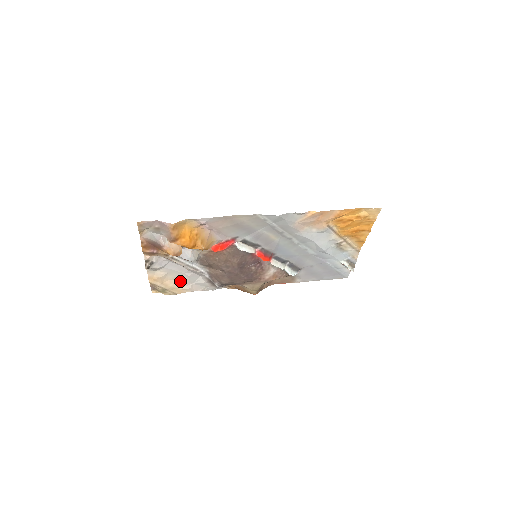
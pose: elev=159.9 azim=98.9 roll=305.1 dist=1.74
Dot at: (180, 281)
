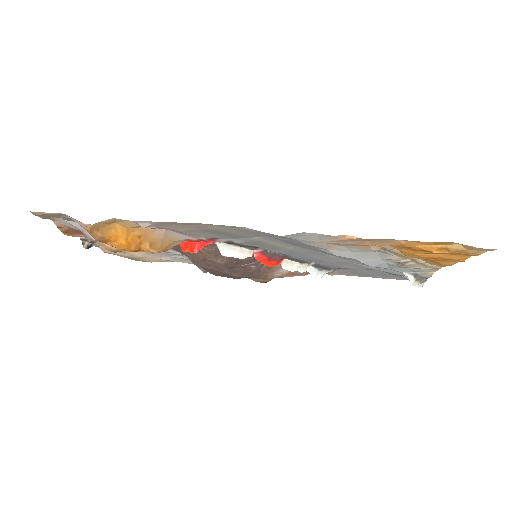
Dot at: occluded
